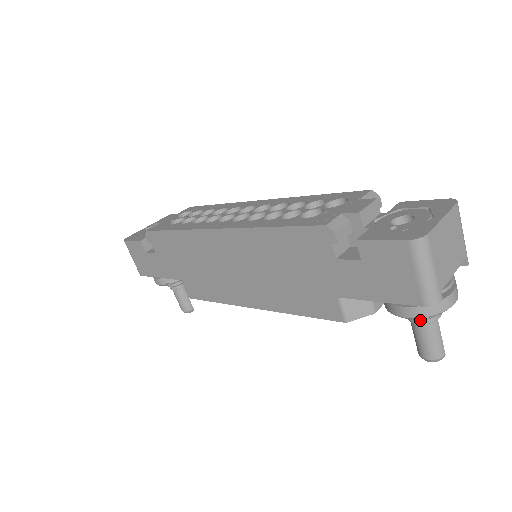
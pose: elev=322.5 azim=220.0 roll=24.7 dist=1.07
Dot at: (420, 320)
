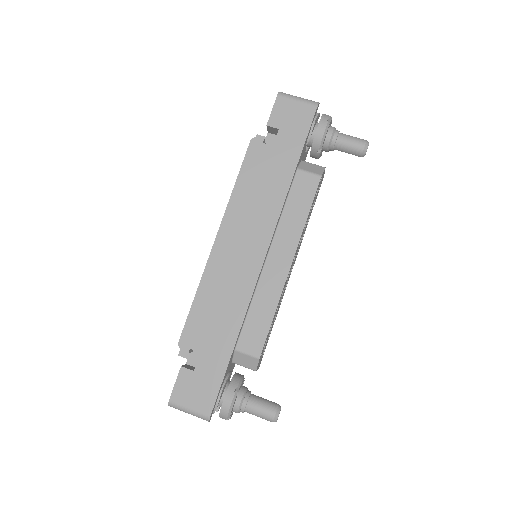
Dot at: (334, 134)
